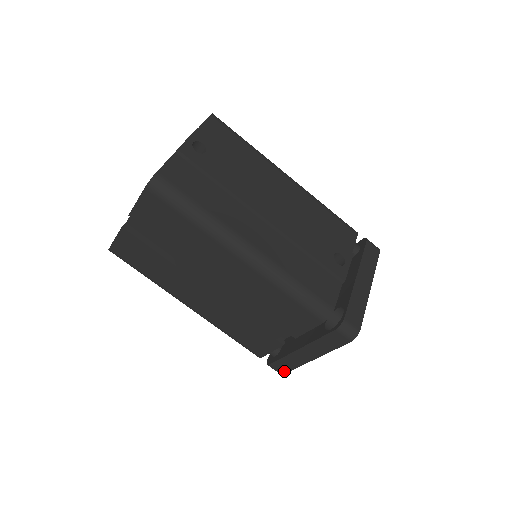
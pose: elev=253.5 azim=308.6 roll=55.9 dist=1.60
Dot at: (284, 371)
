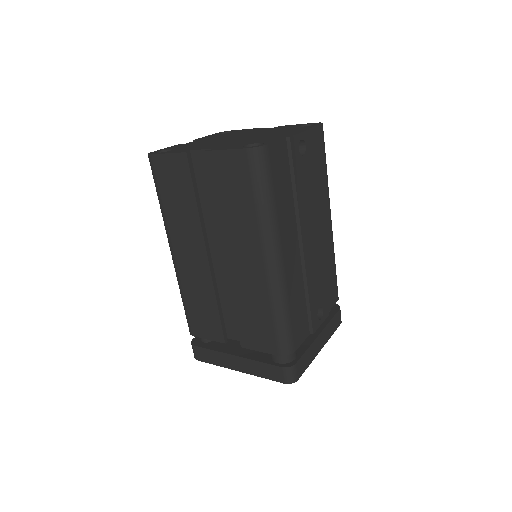
Dot at: (202, 359)
